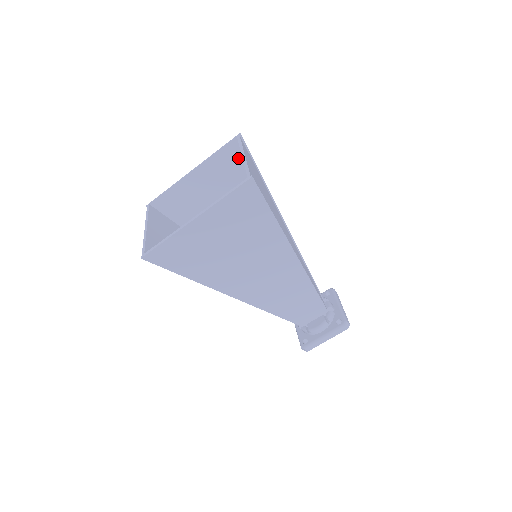
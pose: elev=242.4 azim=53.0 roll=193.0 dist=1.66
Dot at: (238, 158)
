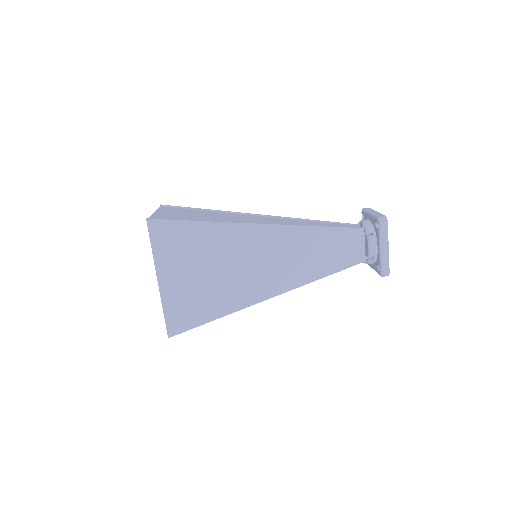
Dot at: occluded
